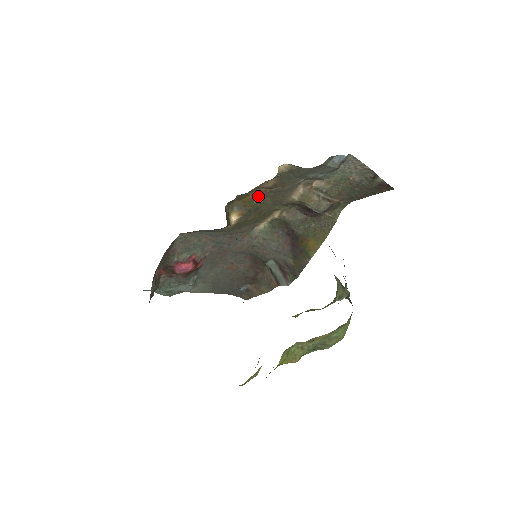
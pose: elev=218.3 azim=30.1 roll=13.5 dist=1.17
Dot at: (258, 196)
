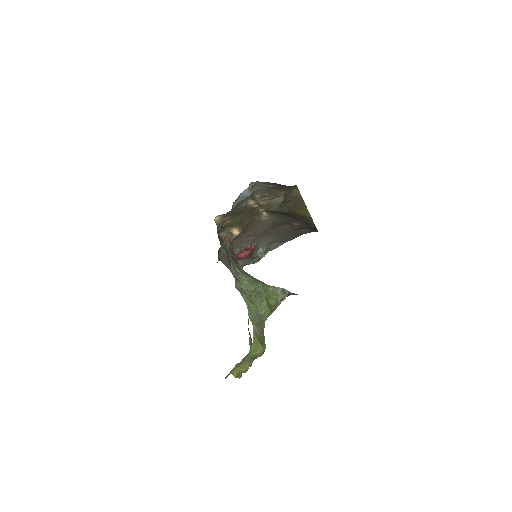
Dot at: (233, 219)
